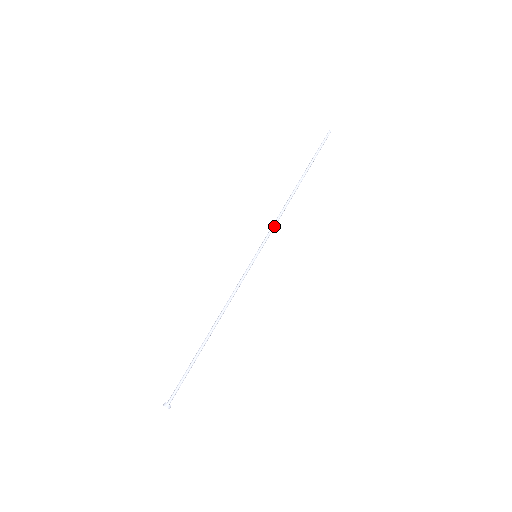
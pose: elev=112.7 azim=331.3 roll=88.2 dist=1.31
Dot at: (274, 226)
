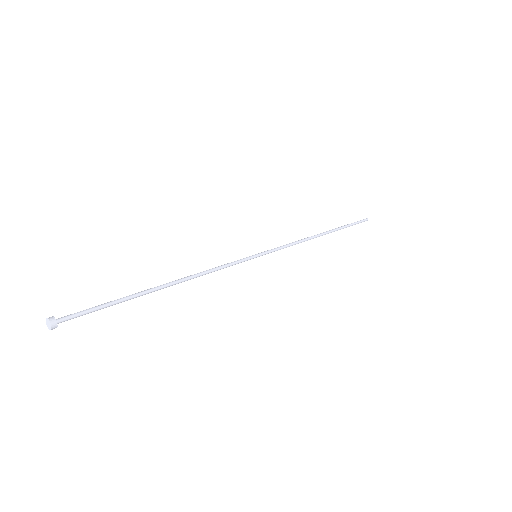
Dot at: (286, 245)
